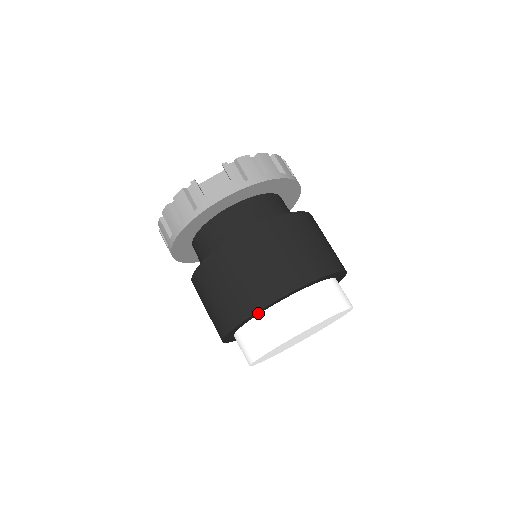
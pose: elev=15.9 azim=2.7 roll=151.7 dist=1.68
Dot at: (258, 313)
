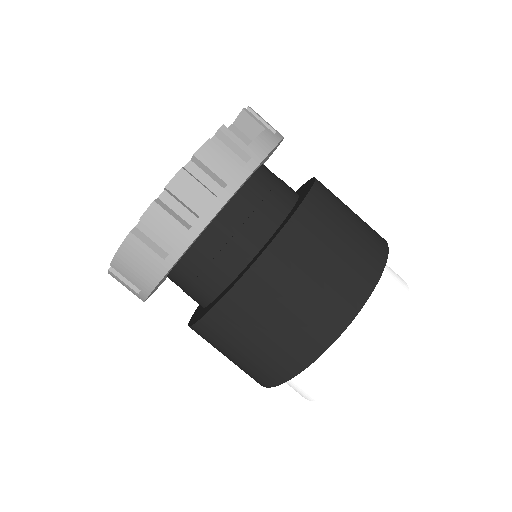
Dot at: occluded
